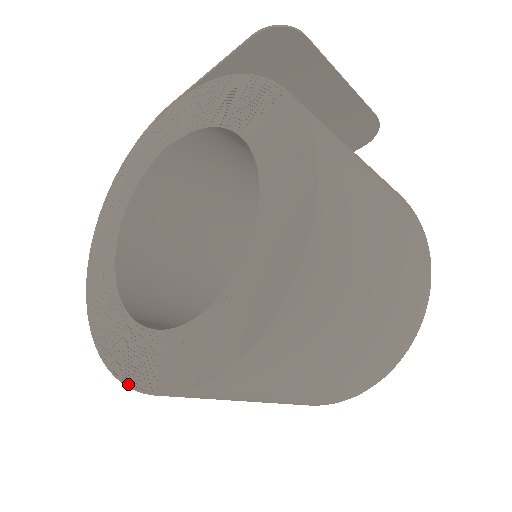
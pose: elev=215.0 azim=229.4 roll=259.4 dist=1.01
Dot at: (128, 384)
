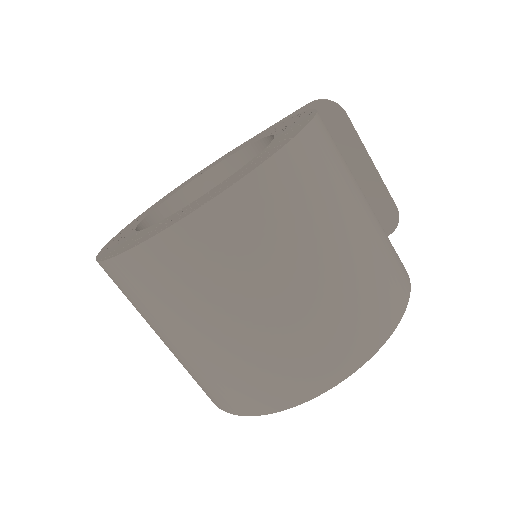
Dot at: (104, 259)
